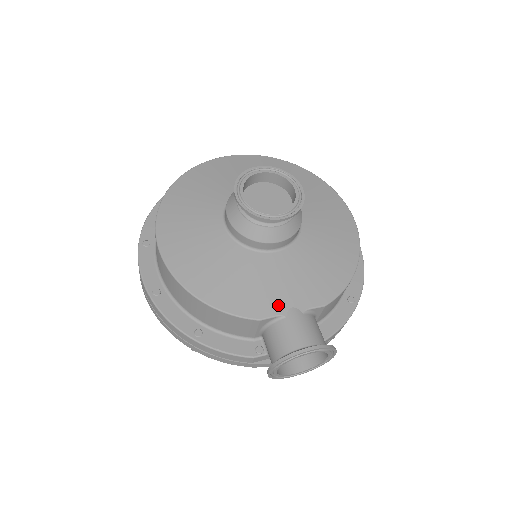
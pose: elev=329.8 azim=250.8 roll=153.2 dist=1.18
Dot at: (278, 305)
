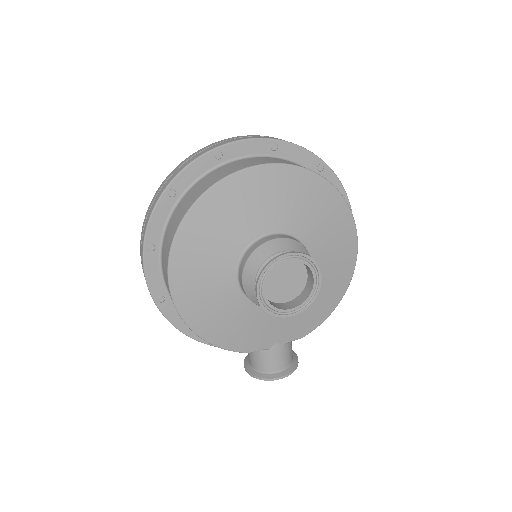
Dot at: (266, 343)
